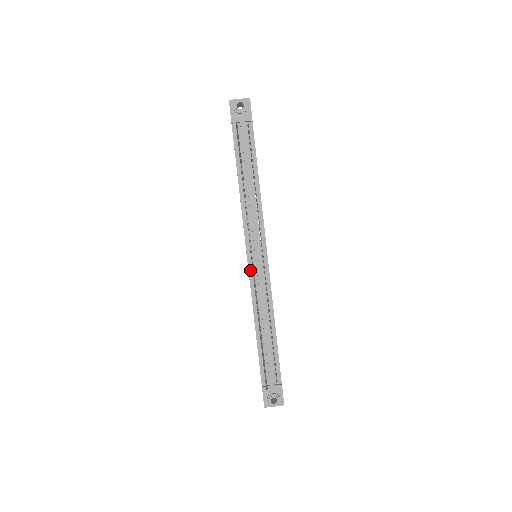
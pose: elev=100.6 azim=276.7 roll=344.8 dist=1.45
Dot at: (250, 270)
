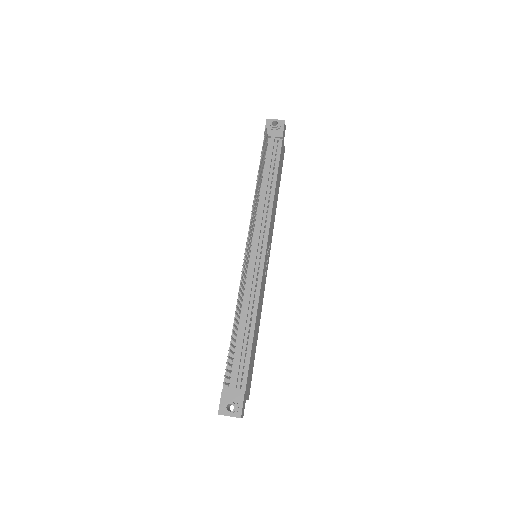
Dot at: occluded
